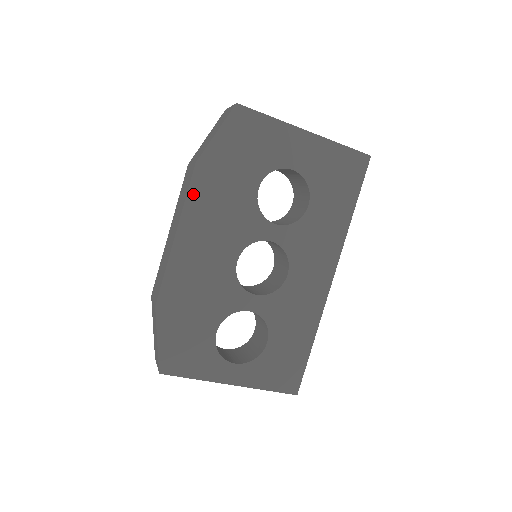
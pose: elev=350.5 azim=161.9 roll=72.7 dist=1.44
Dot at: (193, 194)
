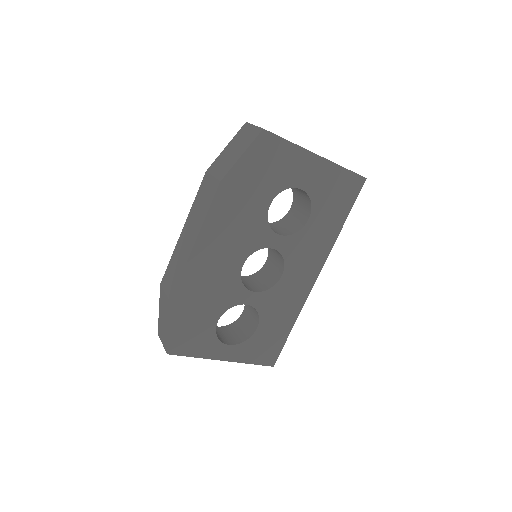
Dot at: (214, 209)
